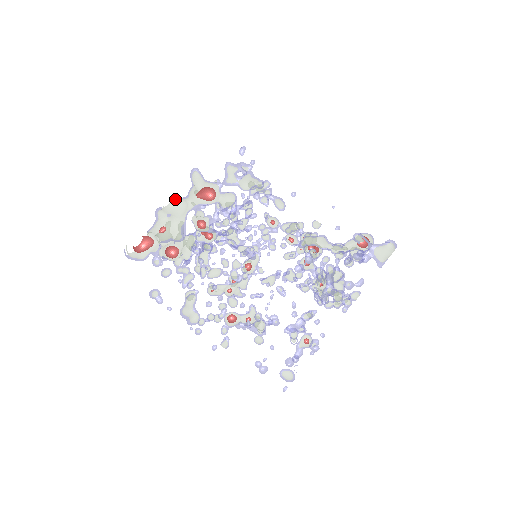
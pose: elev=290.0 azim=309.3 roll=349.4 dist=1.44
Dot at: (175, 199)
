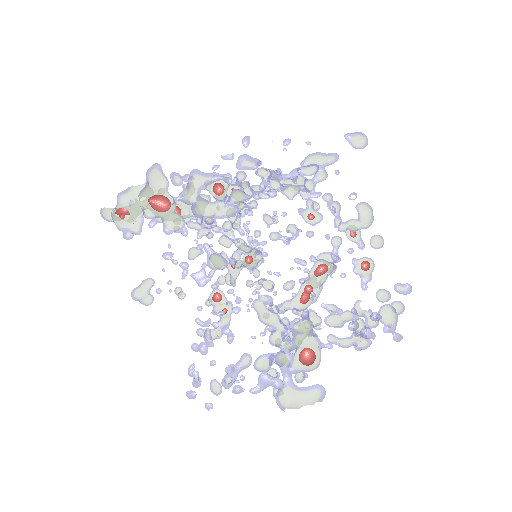
Dot at: occluded
